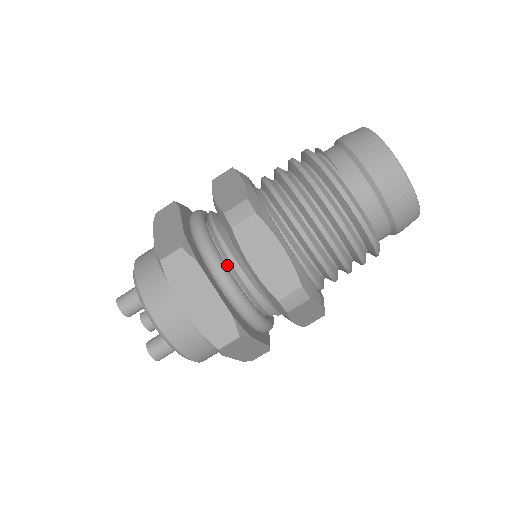
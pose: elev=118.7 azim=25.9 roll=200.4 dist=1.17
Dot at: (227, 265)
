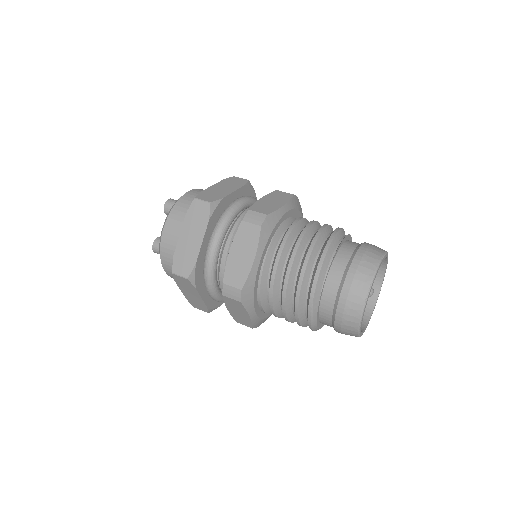
Dot at: (226, 239)
